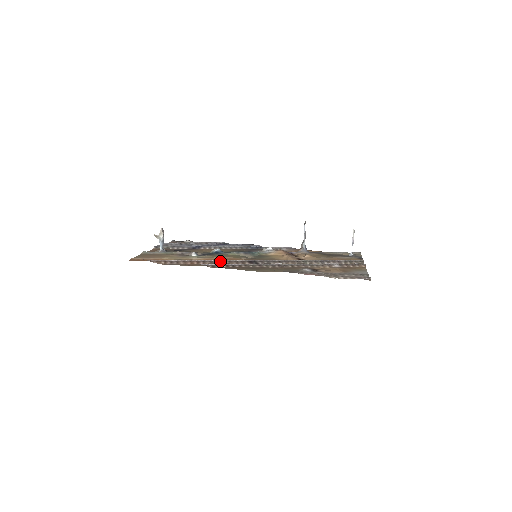
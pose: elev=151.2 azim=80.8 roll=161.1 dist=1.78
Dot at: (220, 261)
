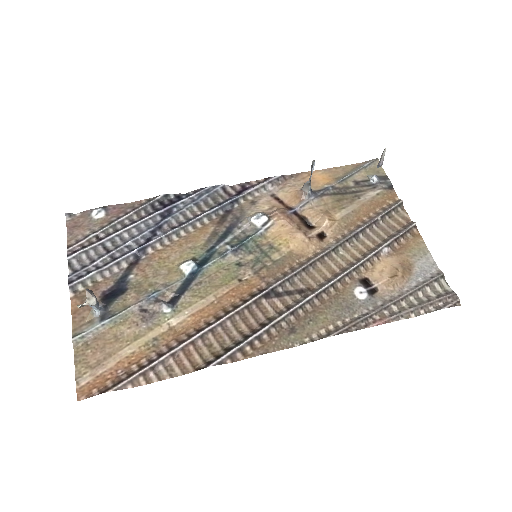
Dot at: (225, 321)
